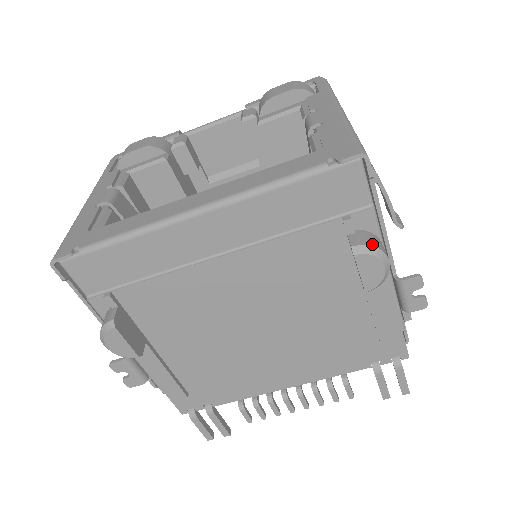
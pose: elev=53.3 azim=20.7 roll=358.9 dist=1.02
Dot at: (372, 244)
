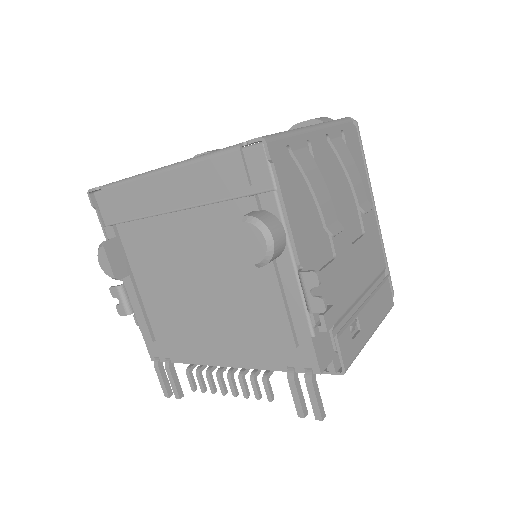
Dot at: (261, 218)
